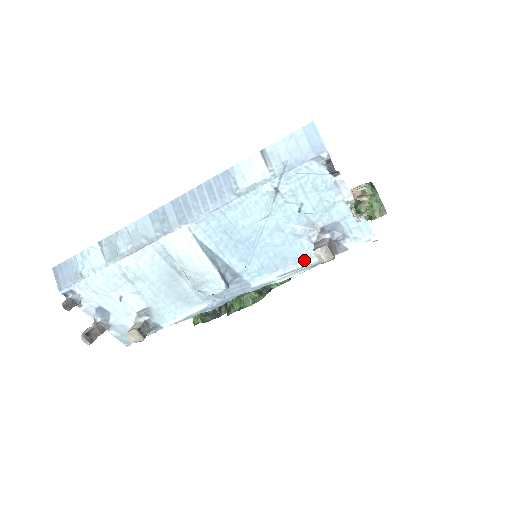
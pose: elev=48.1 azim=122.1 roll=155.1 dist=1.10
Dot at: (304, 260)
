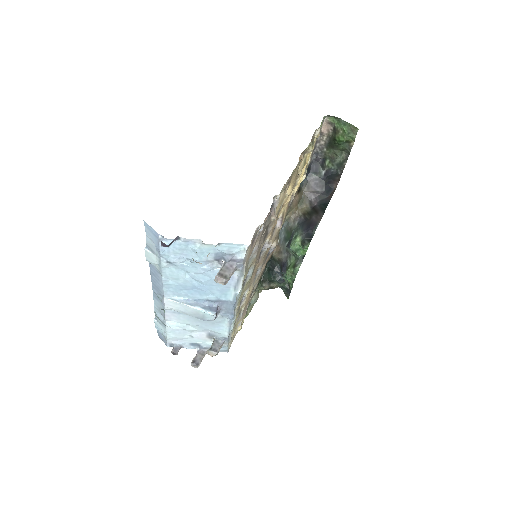
Dot at: (233, 276)
